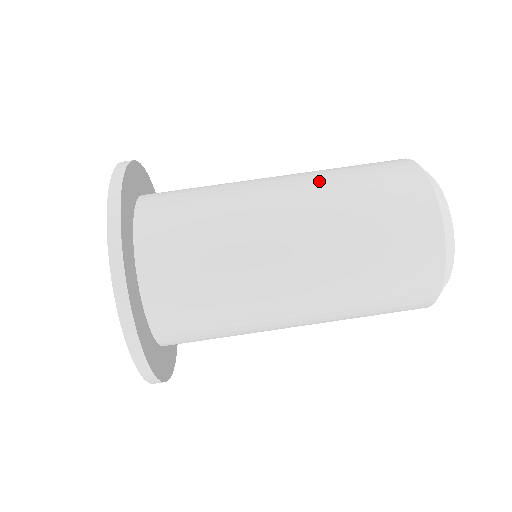
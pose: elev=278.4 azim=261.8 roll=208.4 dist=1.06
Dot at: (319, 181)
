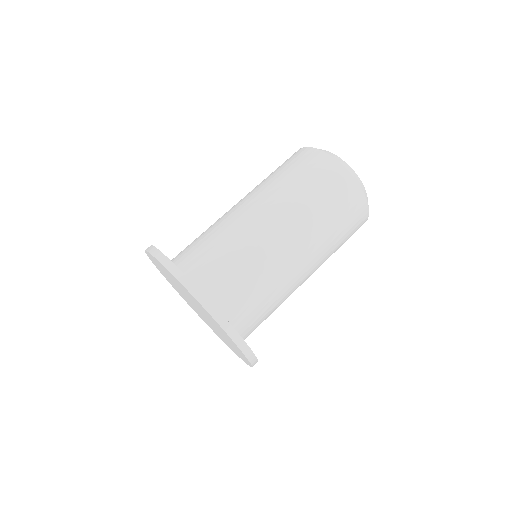
Dot at: (260, 187)
